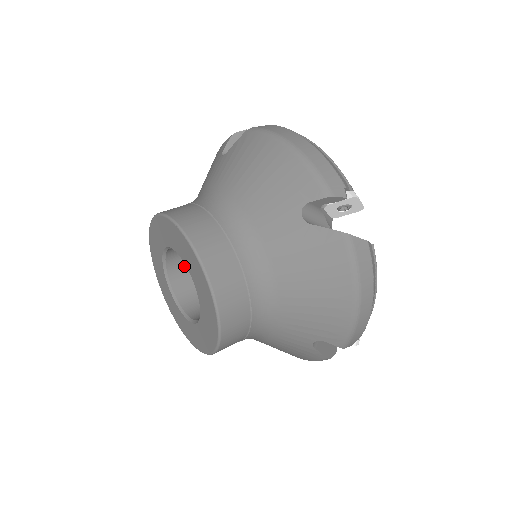
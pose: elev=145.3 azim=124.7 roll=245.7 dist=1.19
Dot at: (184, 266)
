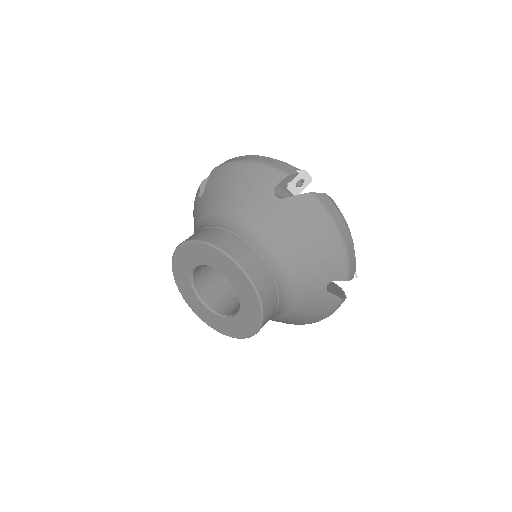
Dot at: occluded
